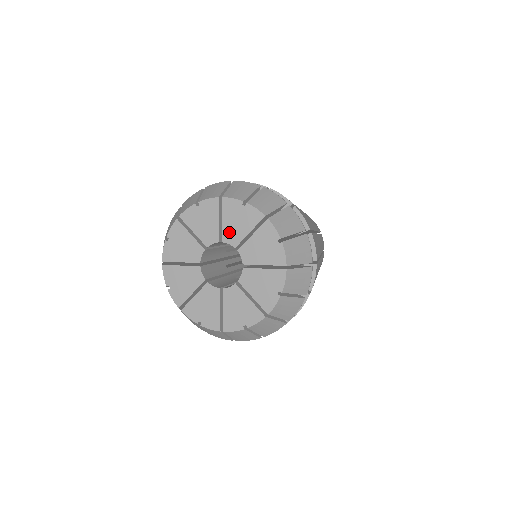
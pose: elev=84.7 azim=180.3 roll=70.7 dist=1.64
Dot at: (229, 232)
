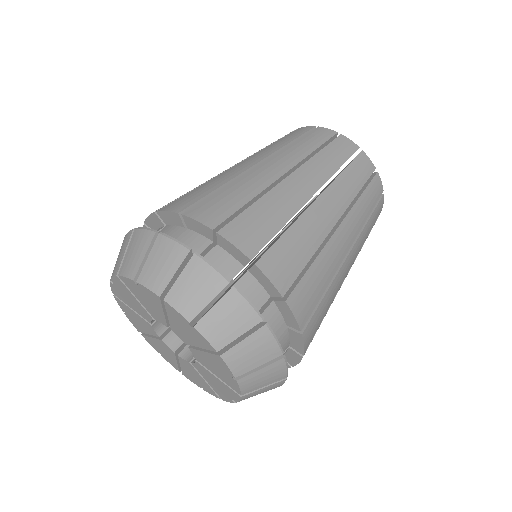
Dot at: (151, 311)
